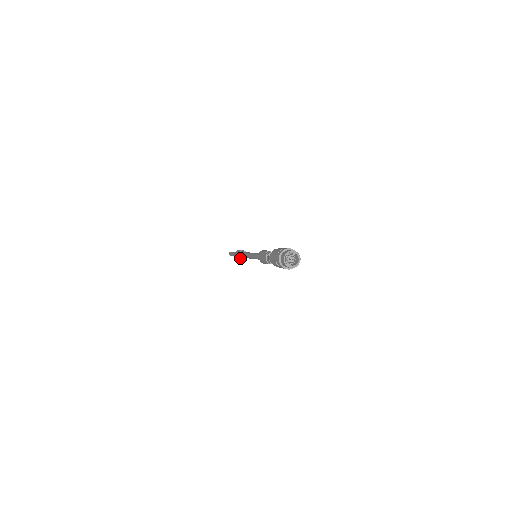
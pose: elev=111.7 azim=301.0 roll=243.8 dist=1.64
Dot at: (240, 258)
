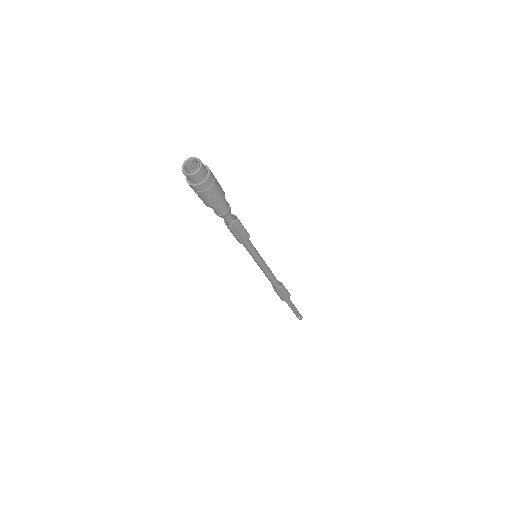
Dot at: occluded
